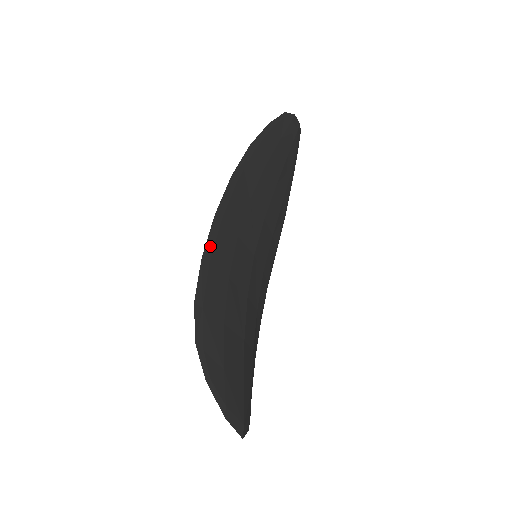
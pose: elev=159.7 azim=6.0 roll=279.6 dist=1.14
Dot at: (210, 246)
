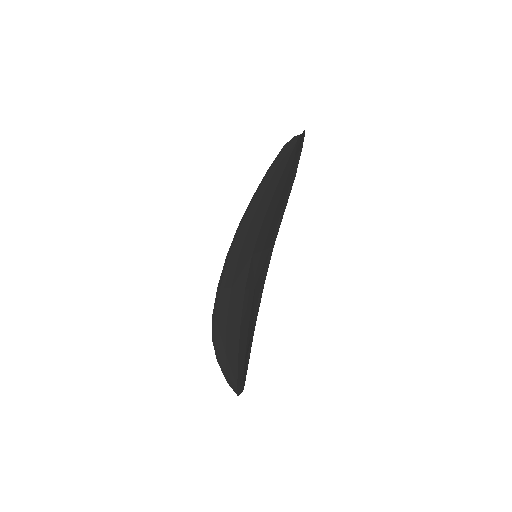
Dot at: (266, 273)
